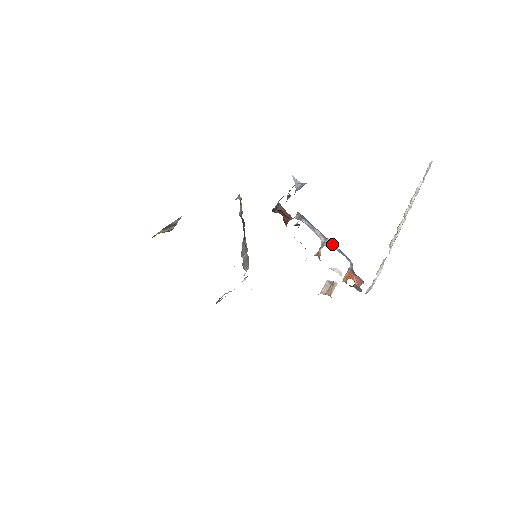
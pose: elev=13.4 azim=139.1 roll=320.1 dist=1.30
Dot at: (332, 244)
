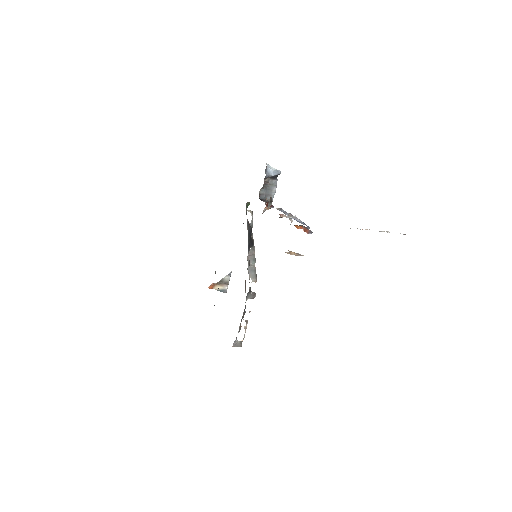
Dot at: (297, 218)
